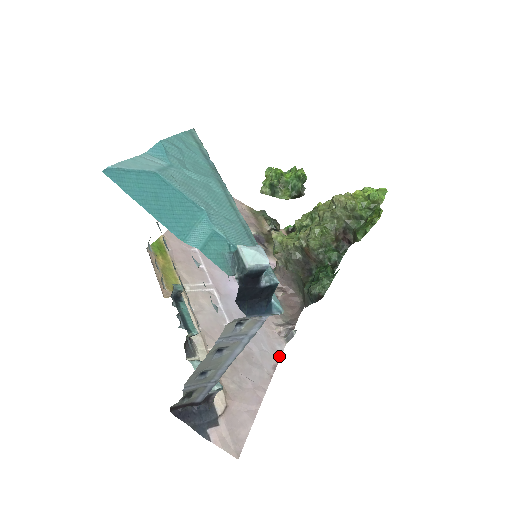
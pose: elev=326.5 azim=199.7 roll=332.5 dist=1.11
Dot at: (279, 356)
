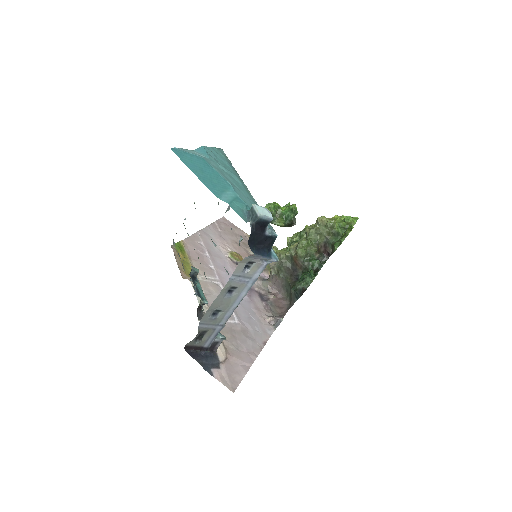
Dot at: (268, 337)
